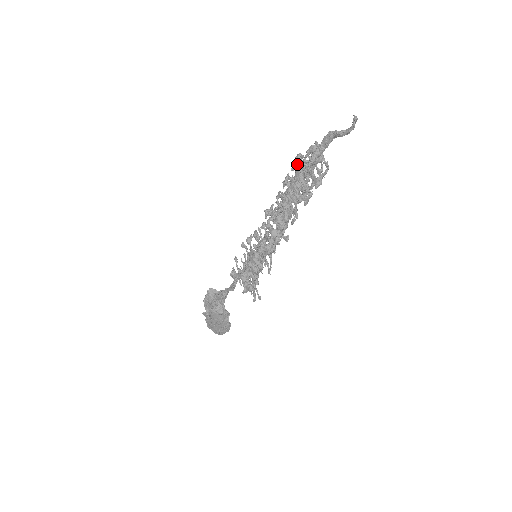
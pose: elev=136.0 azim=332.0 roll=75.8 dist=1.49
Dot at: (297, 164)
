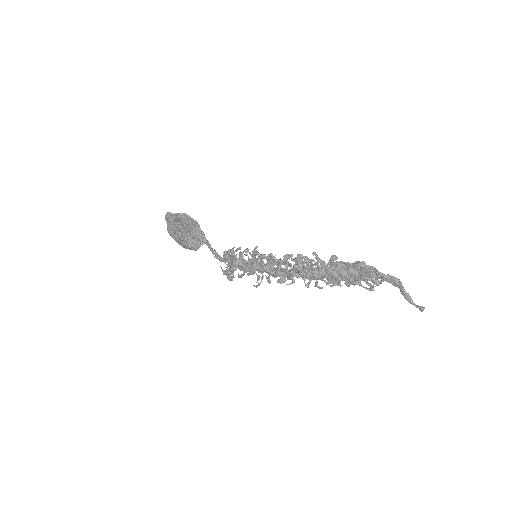
Dot at: (356, 267)
